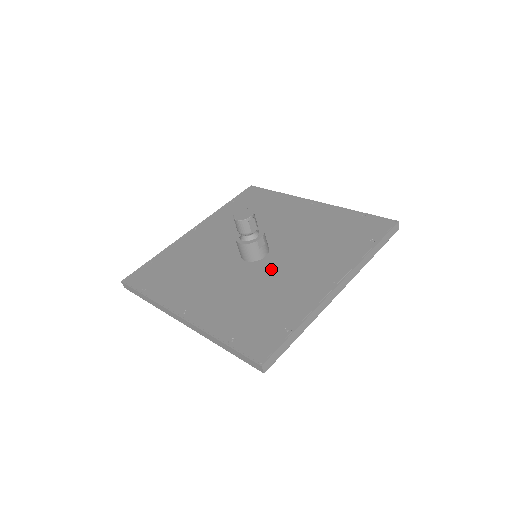
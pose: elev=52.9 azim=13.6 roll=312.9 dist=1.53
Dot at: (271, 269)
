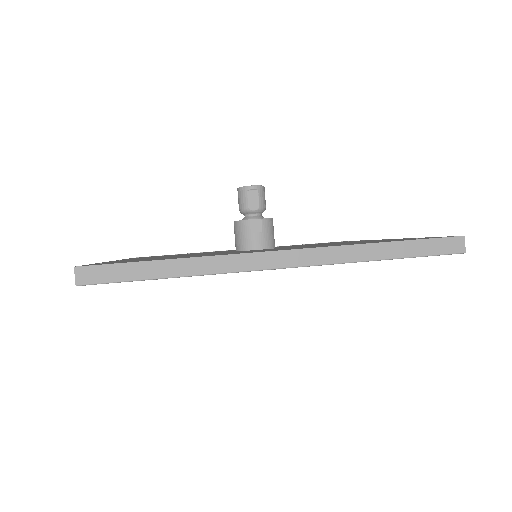
Dot at: (243, 251)
